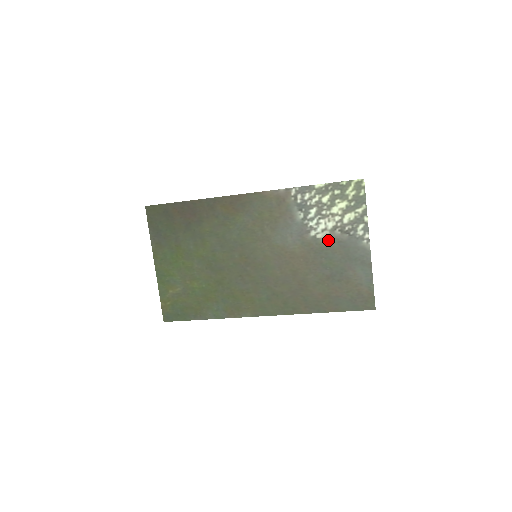
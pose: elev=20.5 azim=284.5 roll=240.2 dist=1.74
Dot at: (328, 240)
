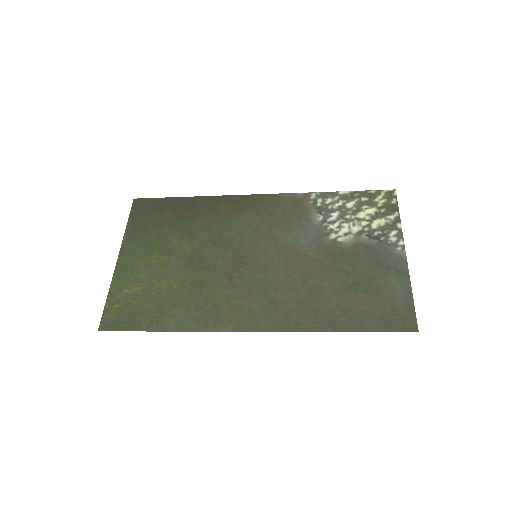
Dot at: (352, 244)
